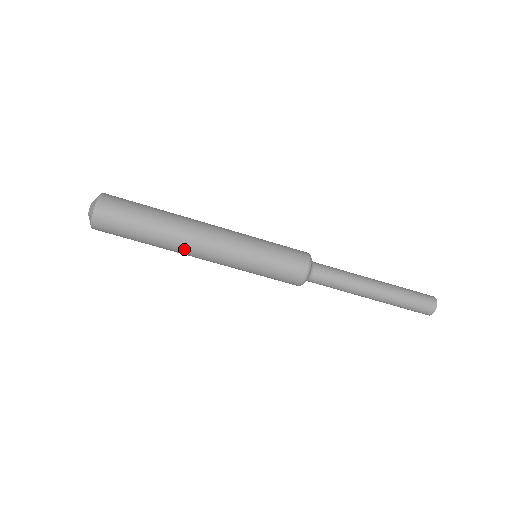
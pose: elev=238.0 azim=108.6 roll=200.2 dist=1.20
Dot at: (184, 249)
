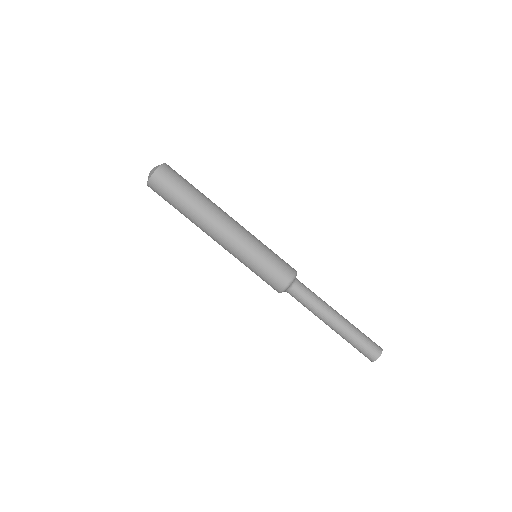
Dot at: (211, 220)
